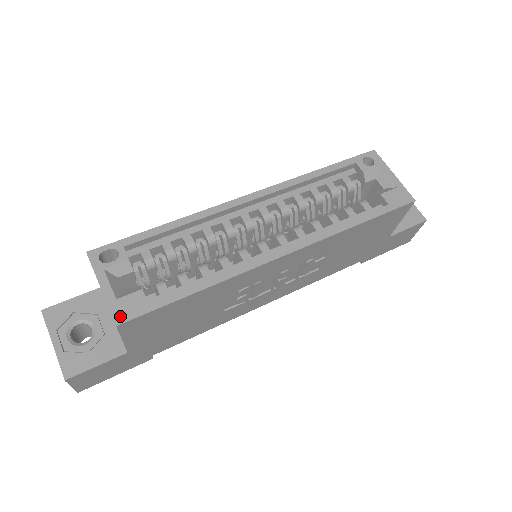
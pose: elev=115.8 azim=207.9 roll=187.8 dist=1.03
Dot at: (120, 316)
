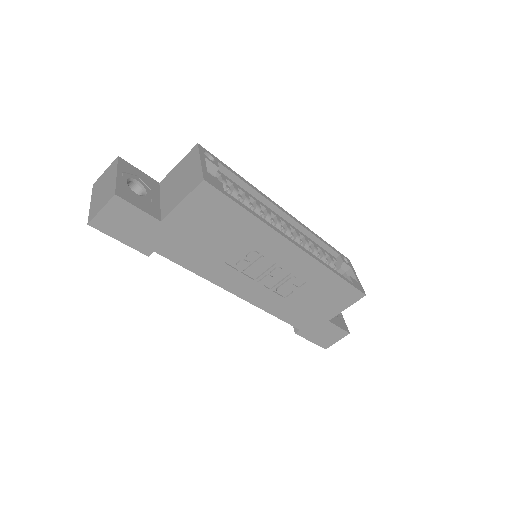
Dot at: (207, 179)
